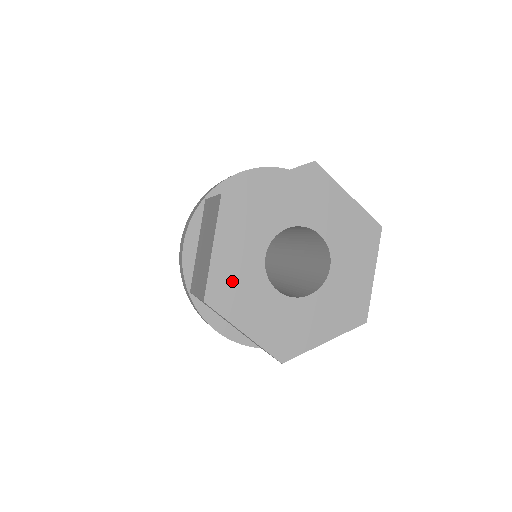
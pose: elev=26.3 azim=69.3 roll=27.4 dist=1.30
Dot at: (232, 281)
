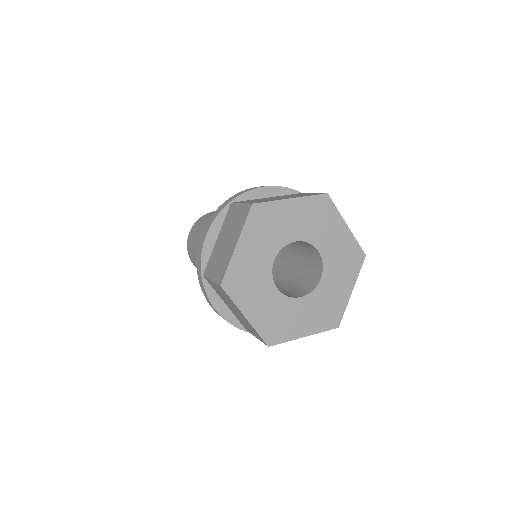
Dot at: (245, 274)
